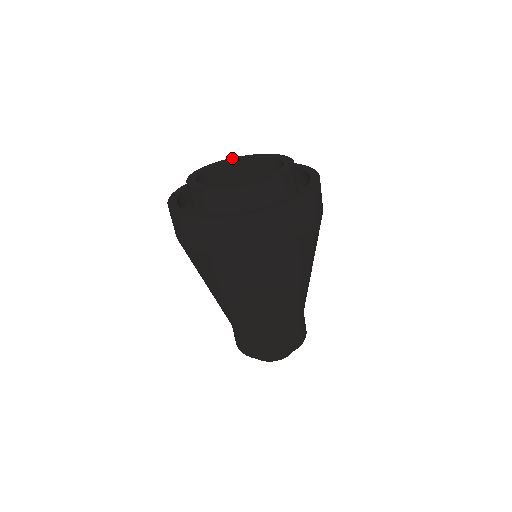
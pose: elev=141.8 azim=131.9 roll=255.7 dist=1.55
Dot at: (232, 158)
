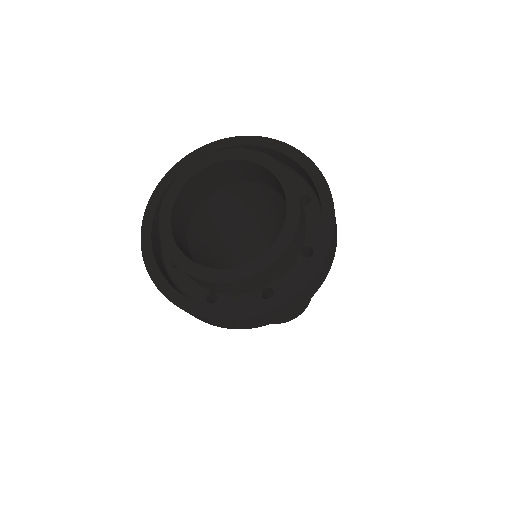
Dot at: (189, 169)
